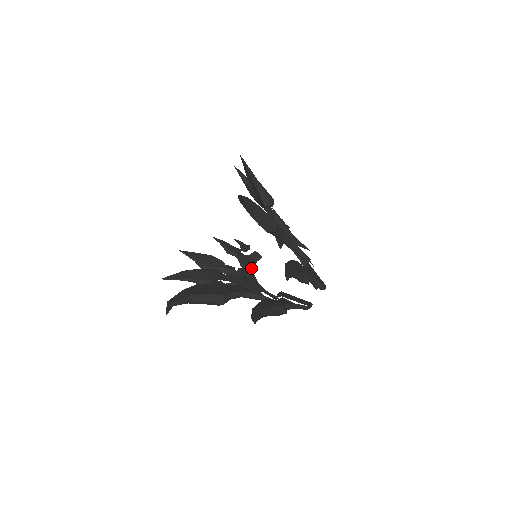
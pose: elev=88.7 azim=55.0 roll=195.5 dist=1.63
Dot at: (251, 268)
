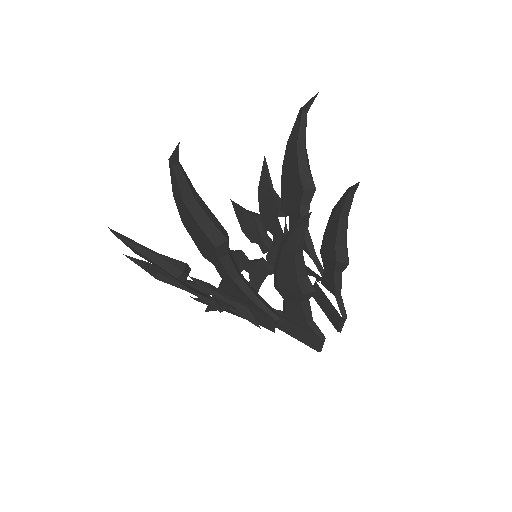
Dot at: occluded
